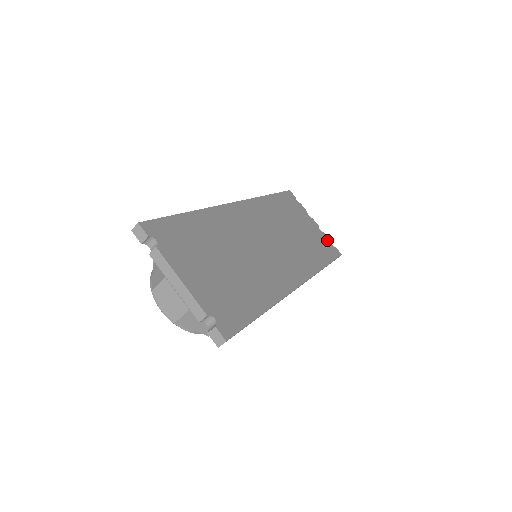
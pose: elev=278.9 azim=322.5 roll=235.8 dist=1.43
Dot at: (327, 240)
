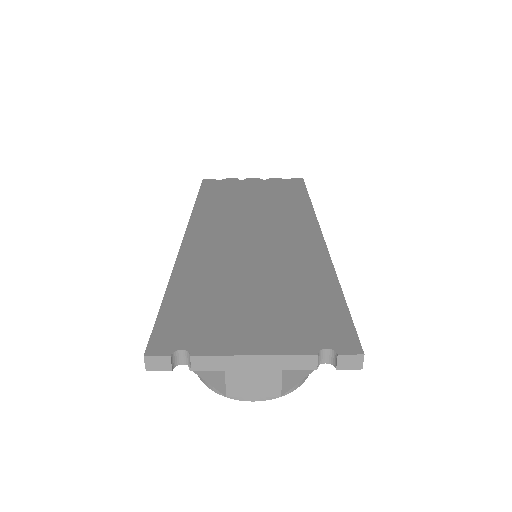
Dot at: (279, 181)
